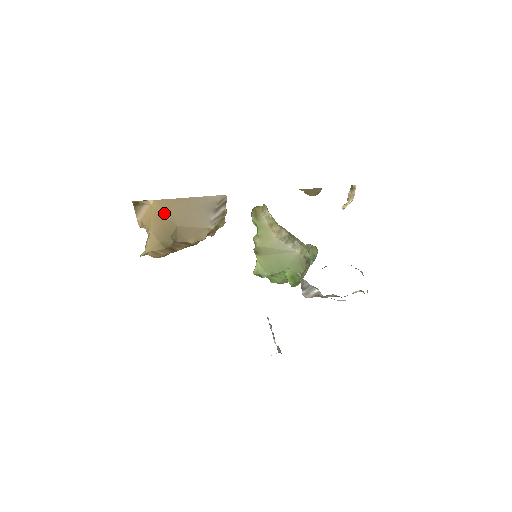
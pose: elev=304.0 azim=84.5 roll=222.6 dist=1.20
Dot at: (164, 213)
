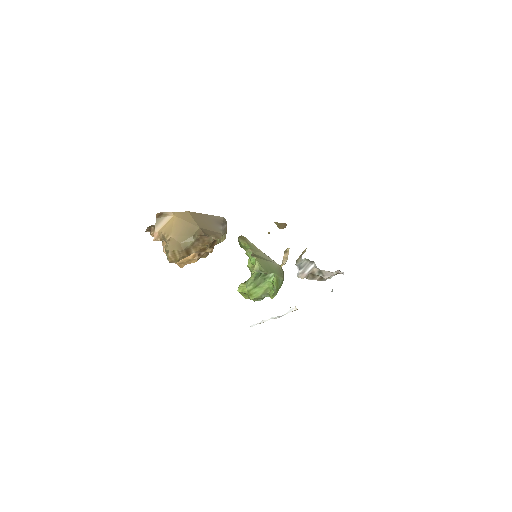
Dot at: (186, 220)
